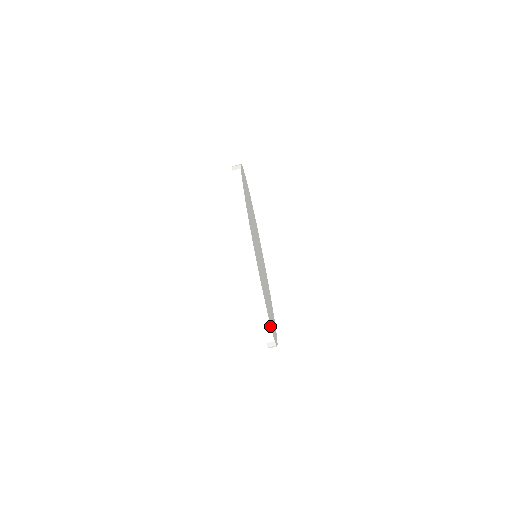
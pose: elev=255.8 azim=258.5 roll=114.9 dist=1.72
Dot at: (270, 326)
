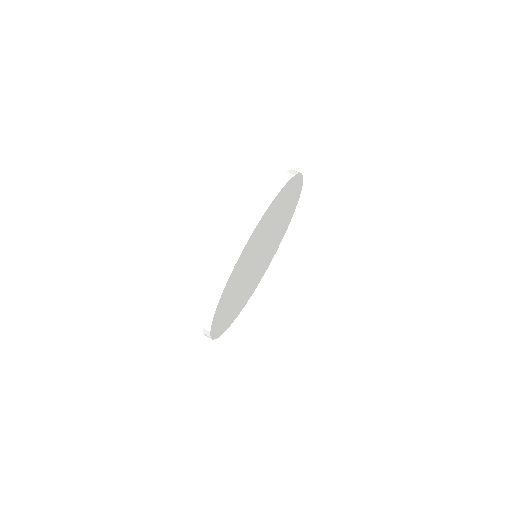
Dot at: (250, 236)
